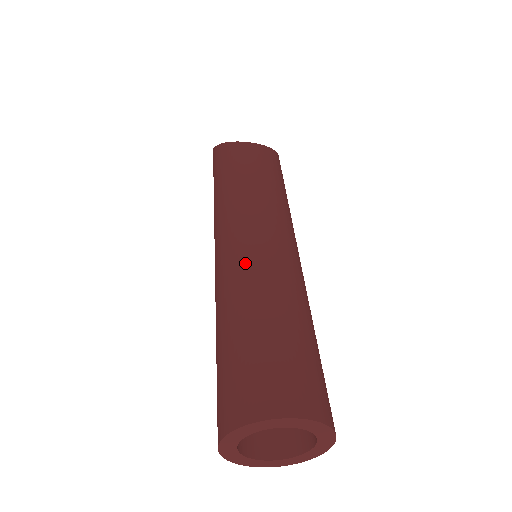
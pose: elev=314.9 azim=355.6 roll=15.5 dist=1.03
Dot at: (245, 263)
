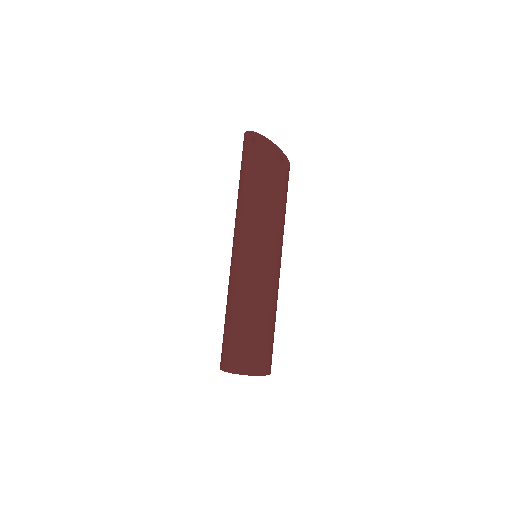
Dot at: (254, 284)
